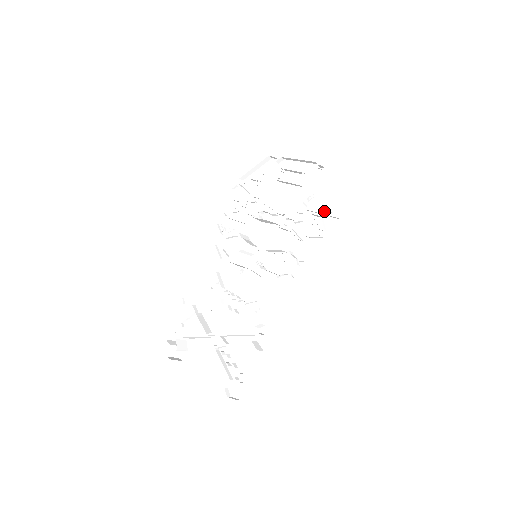
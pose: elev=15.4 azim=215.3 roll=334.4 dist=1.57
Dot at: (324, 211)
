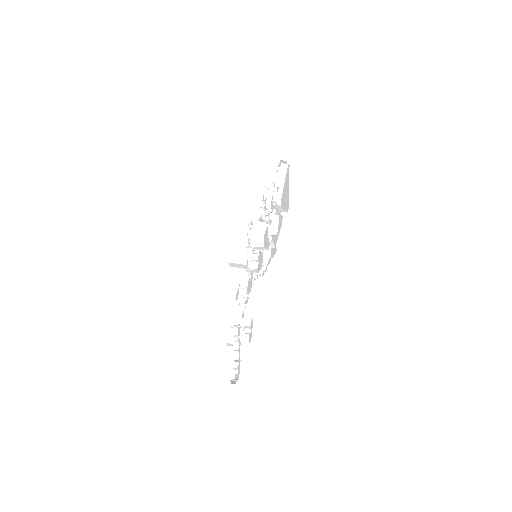
Dot at: (283, 208)
